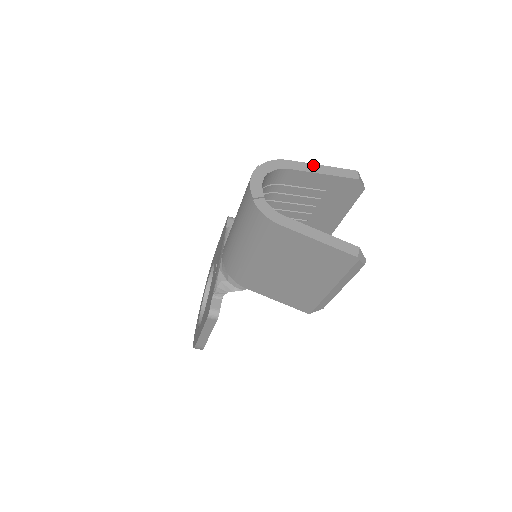
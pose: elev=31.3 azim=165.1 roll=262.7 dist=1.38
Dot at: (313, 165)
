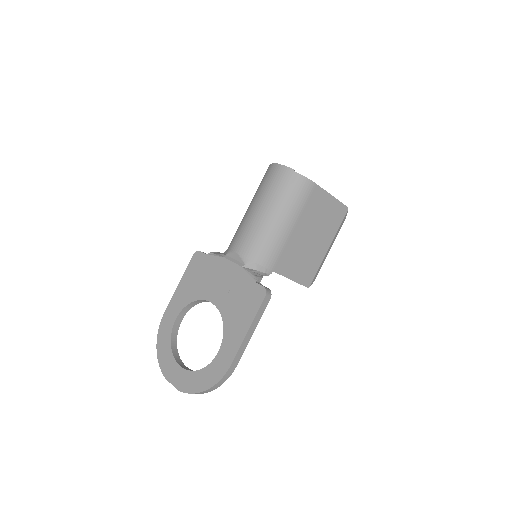
Dot at: occluded
